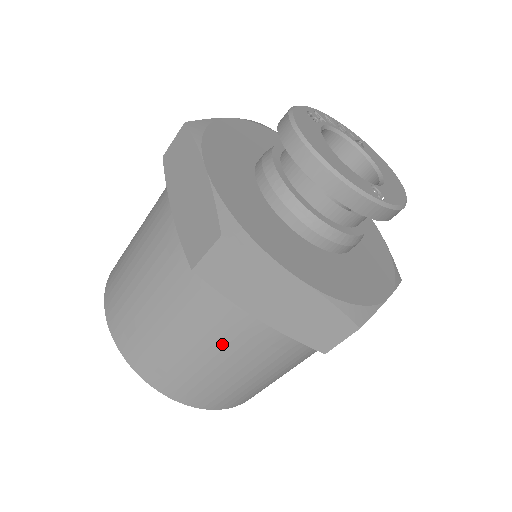
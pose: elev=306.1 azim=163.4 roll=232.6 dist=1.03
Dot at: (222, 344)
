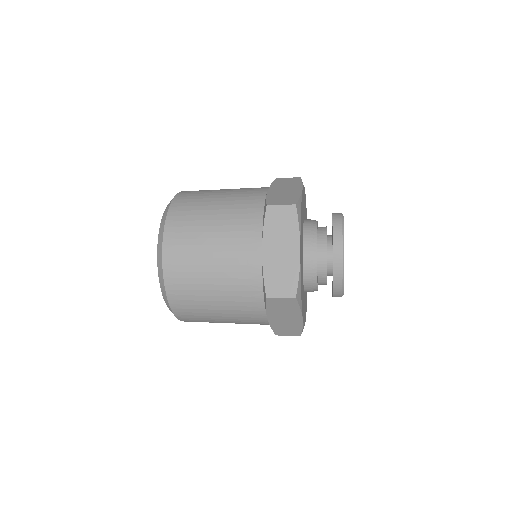
Dot at: (231, 249)
